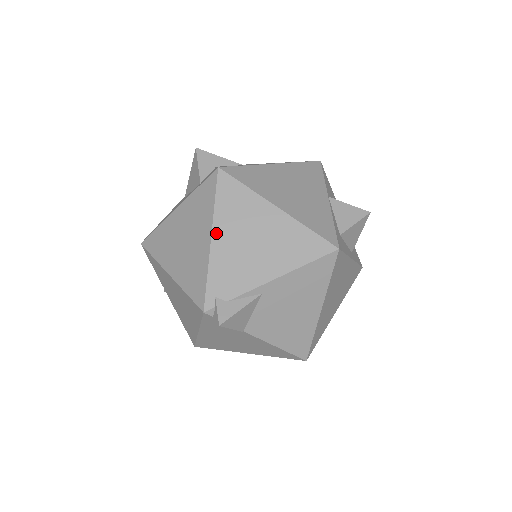
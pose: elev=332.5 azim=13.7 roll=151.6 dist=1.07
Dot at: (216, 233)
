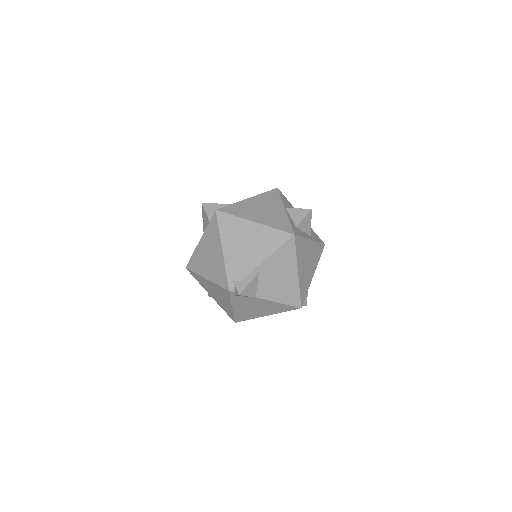
Dot at: (224, 246)
